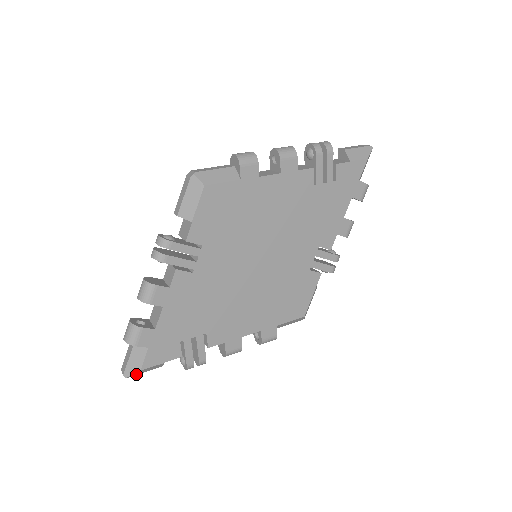
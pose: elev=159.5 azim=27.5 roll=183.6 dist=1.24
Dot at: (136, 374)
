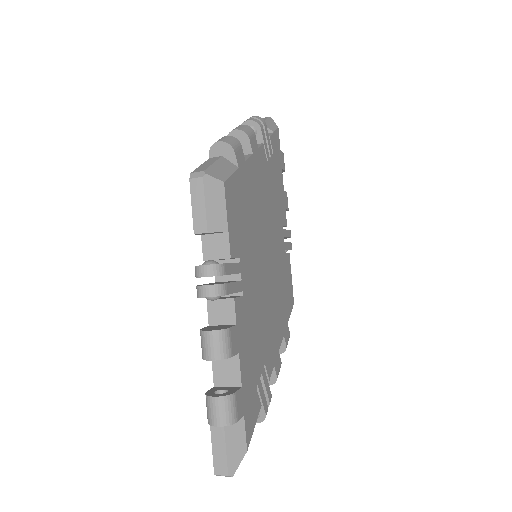
Dot at: (236, 463)
